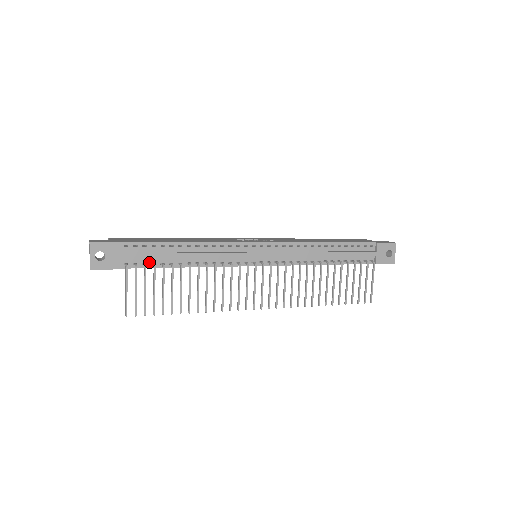
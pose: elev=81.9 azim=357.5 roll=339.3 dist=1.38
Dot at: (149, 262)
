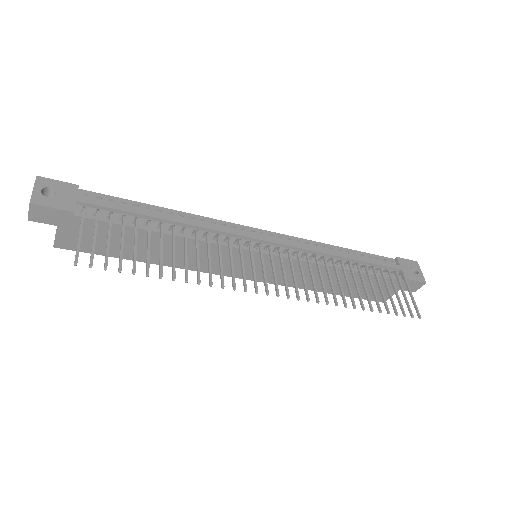
Dot at: (116, 218)
